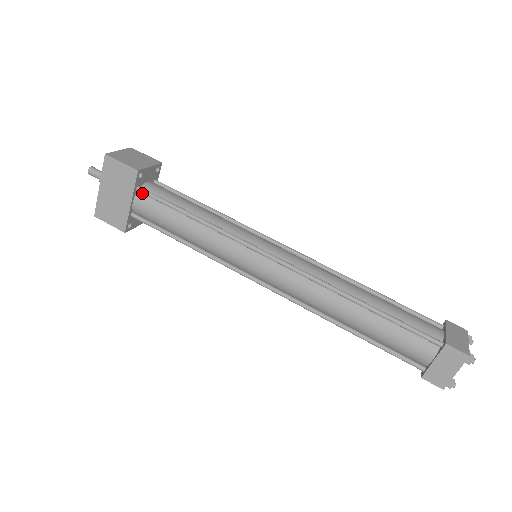
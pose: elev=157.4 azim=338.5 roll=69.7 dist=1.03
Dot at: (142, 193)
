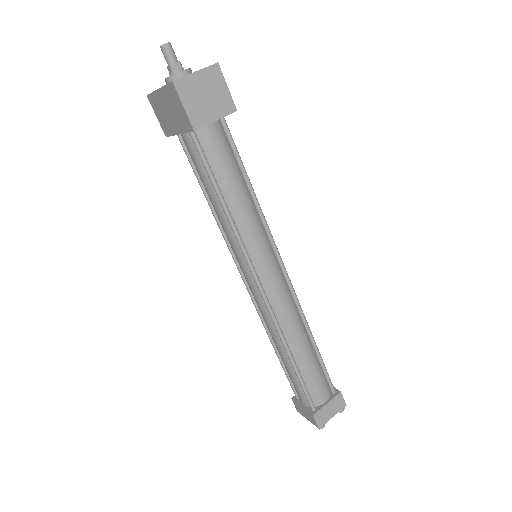
Dot at: (193, 136)
